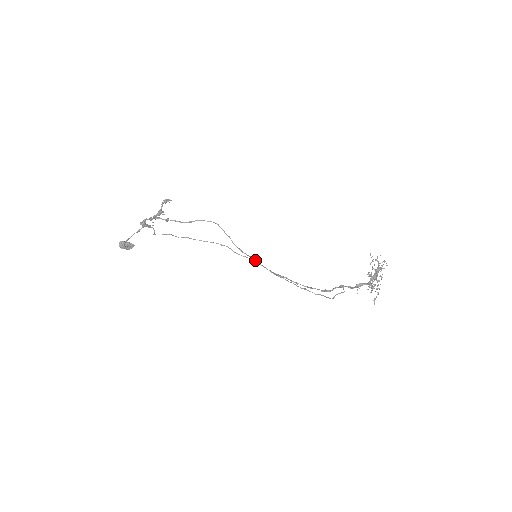
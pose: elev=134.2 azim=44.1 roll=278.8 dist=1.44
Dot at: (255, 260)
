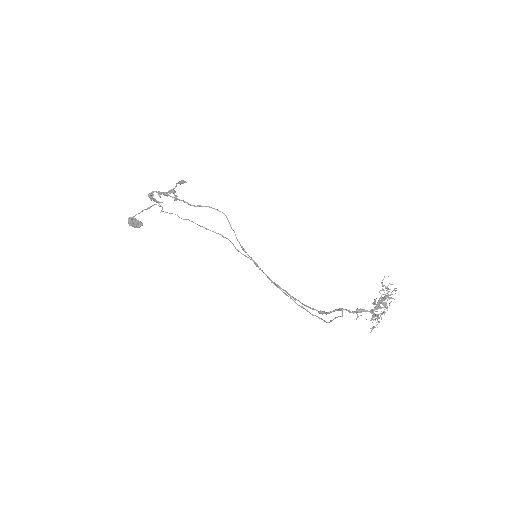
Dot at: (255, 262)
